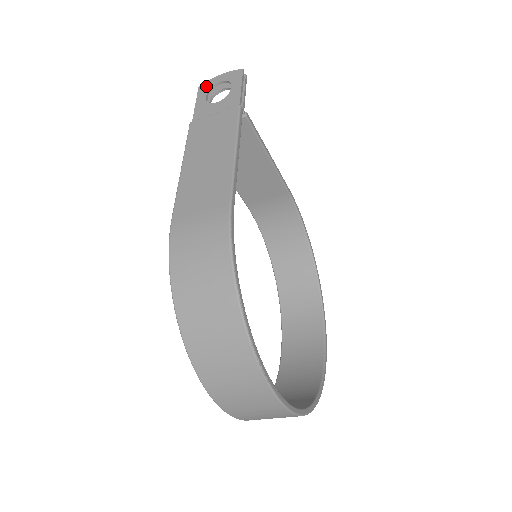
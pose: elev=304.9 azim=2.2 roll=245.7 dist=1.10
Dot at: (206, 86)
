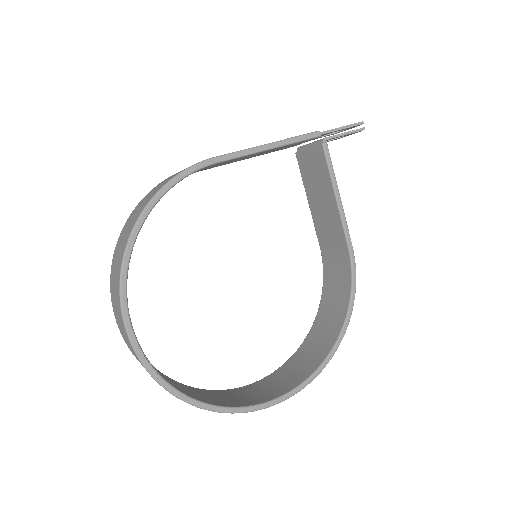
Dot at: occluded
